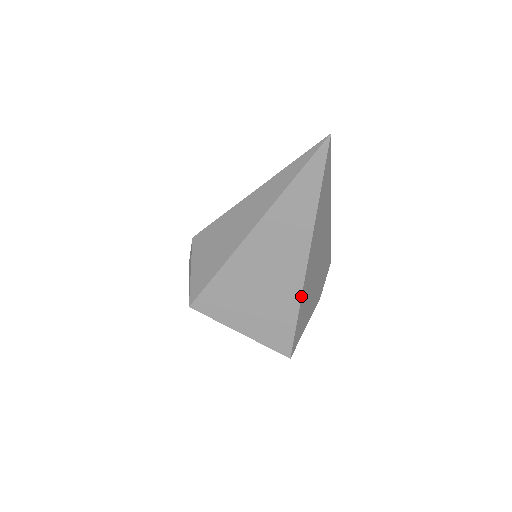
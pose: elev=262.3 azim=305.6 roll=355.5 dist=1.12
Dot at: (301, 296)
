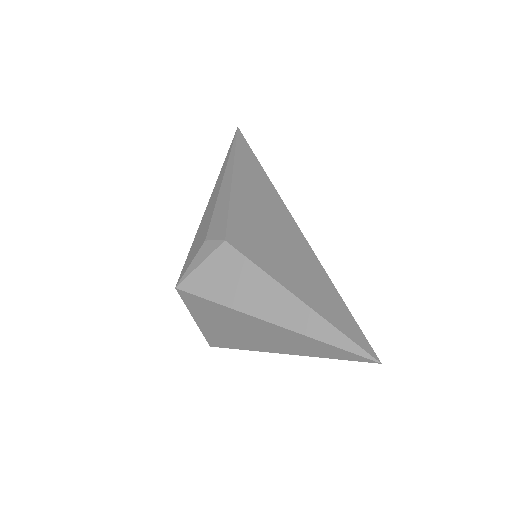
Dot at: occluded
